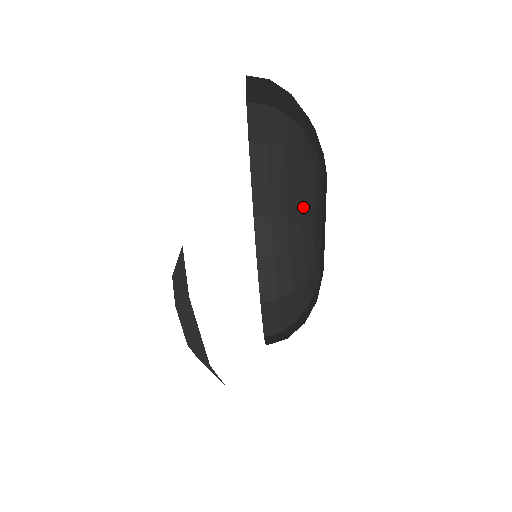
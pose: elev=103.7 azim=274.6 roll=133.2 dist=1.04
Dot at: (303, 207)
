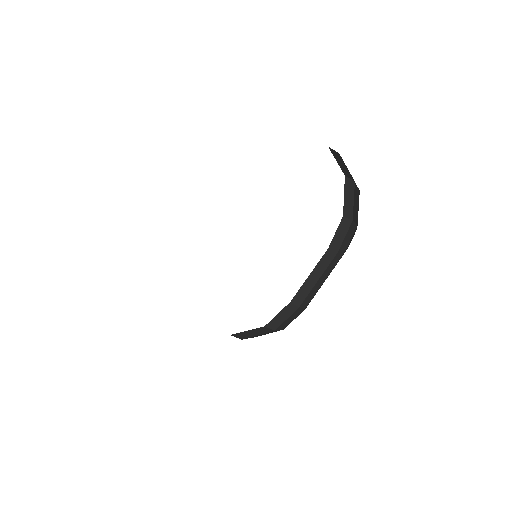
Dot at: occluded
